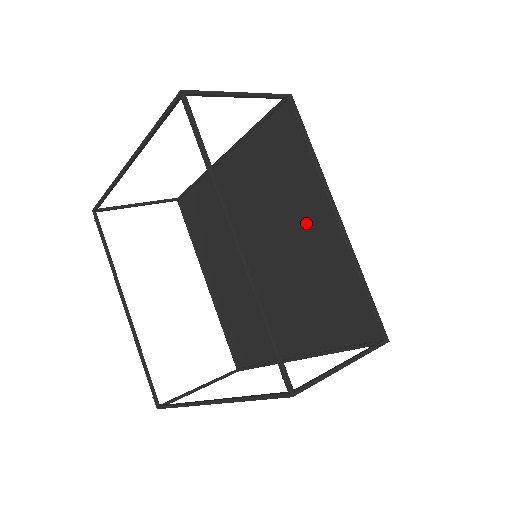
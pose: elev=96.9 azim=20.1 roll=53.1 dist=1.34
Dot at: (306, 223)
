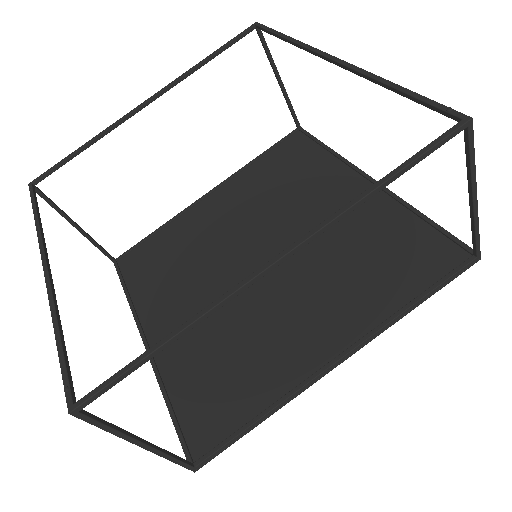
Dot at: (331, 199)
